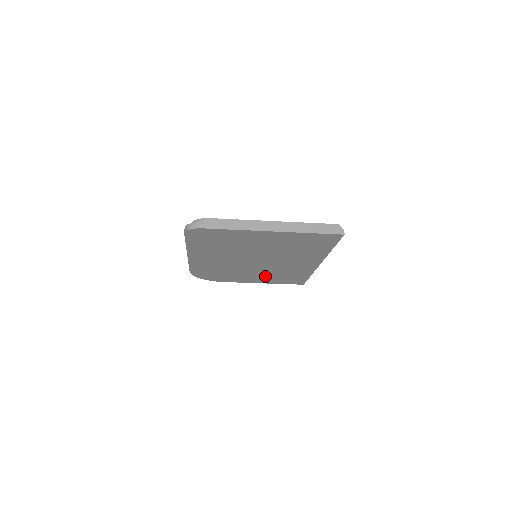
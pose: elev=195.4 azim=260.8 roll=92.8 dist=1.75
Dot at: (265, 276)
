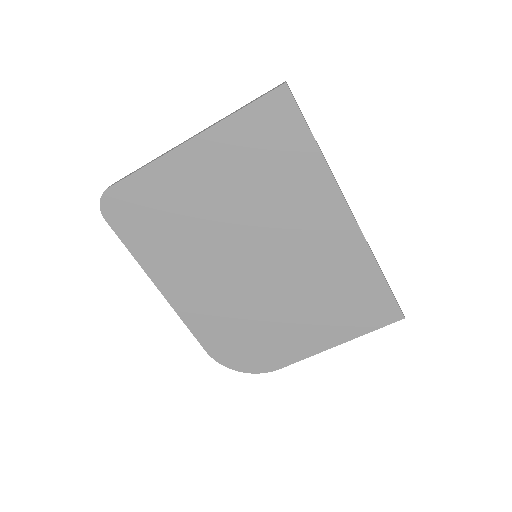
Dot at: (316, 313)
